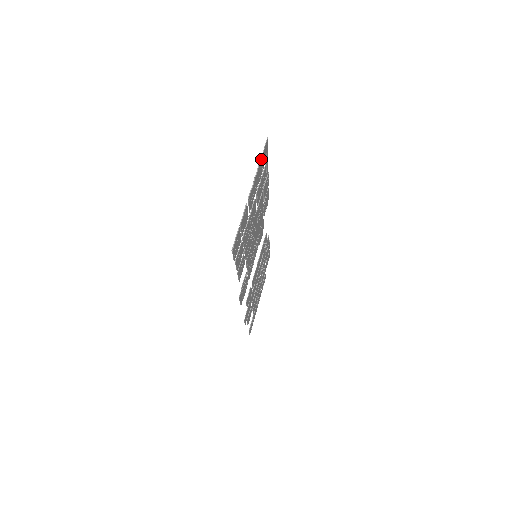
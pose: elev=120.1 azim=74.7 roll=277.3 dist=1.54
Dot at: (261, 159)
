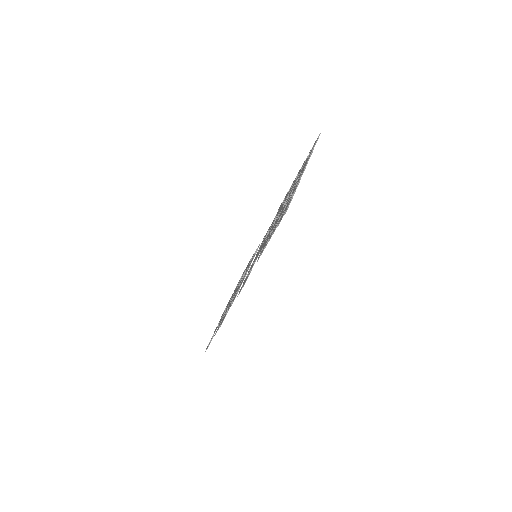
Dot at: (312, 148)
